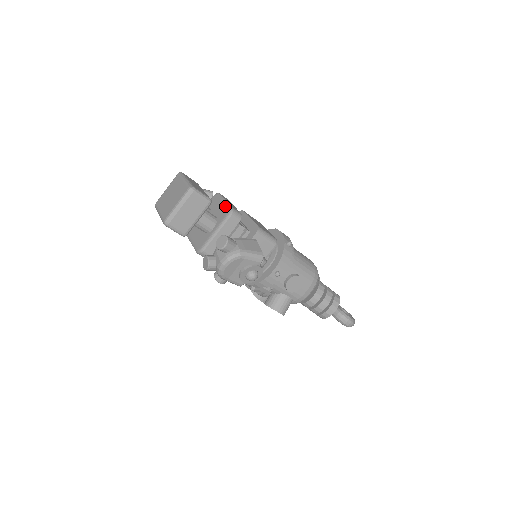
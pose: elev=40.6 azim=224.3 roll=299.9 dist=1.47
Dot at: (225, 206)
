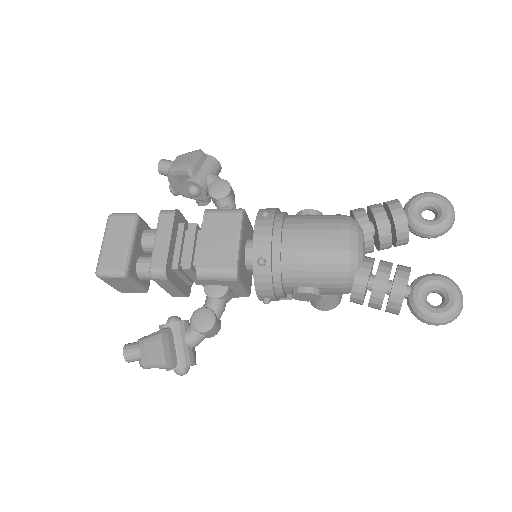
Dot at: (152, 257)
